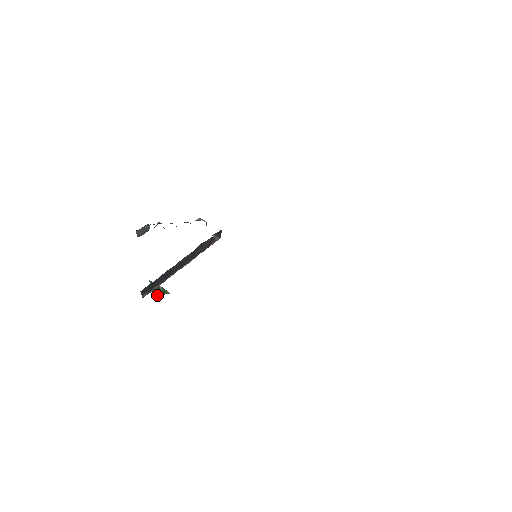
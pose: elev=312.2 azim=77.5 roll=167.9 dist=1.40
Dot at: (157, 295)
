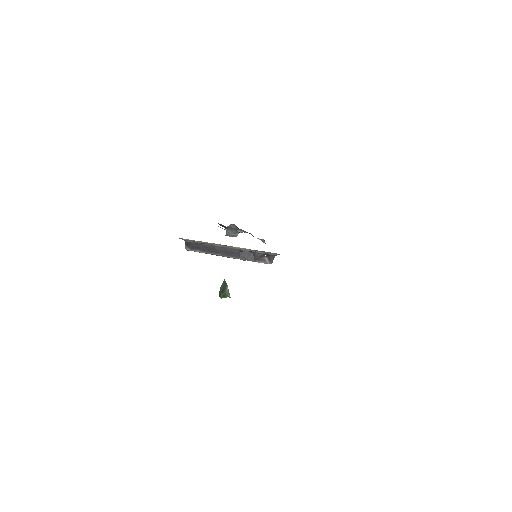
Dot at: (222, 292)
